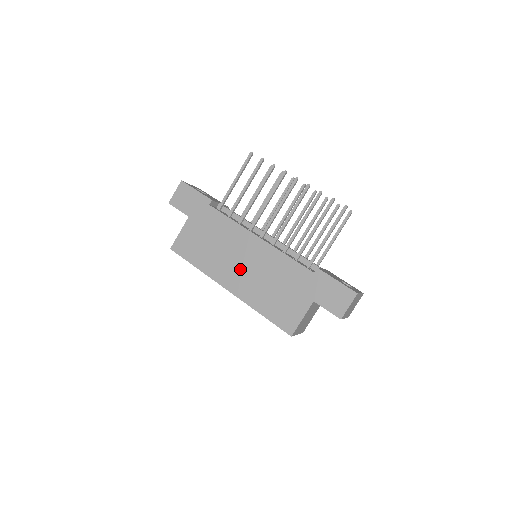
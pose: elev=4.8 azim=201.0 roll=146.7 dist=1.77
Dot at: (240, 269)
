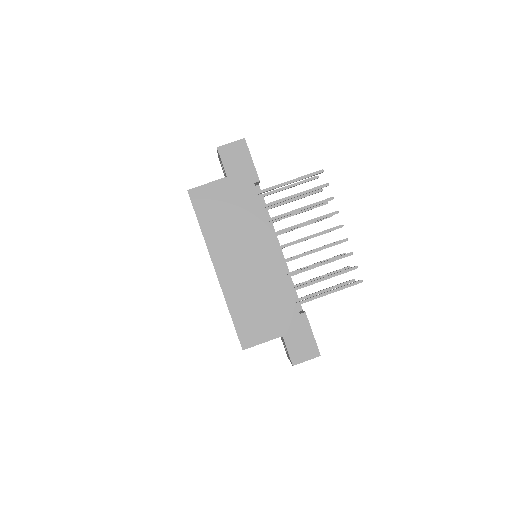
Dot at: (240, 262)
